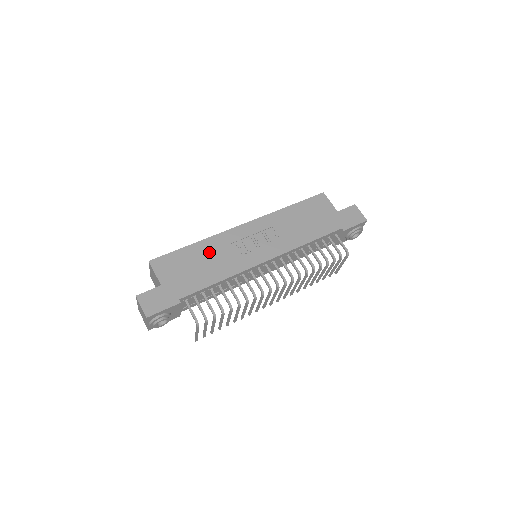
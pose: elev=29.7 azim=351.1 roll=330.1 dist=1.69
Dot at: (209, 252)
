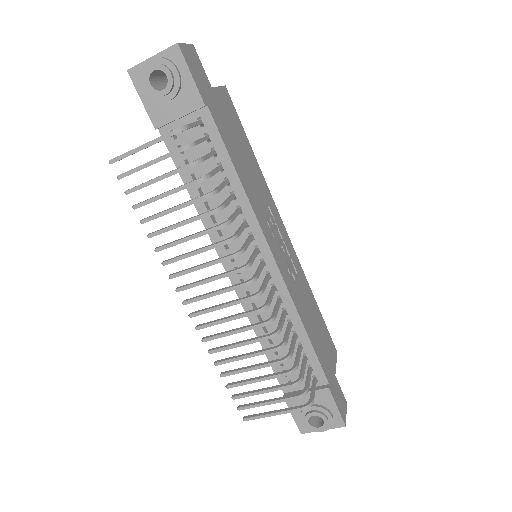
Dot at: (256, 173)
